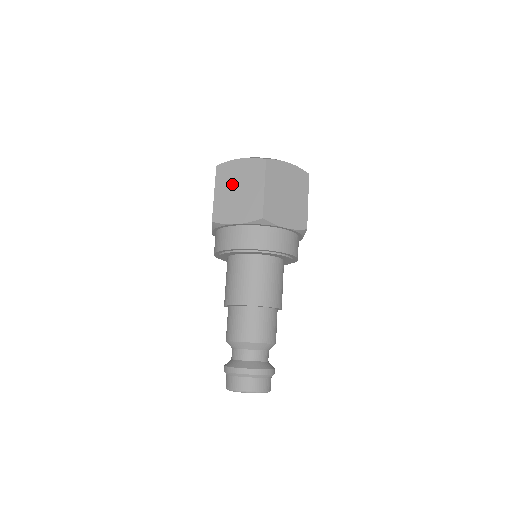
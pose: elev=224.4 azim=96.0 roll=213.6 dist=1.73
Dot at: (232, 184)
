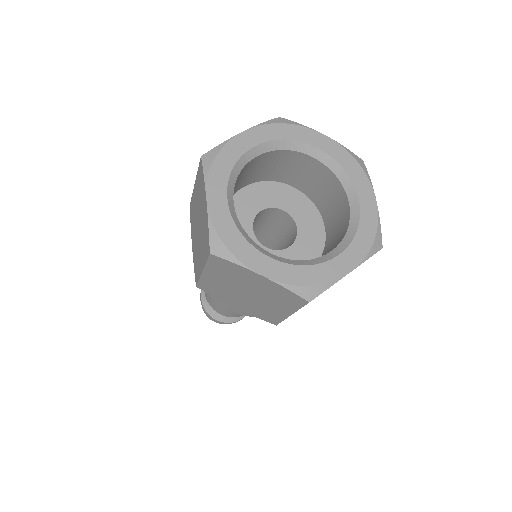
Dot at: (237, 284)
